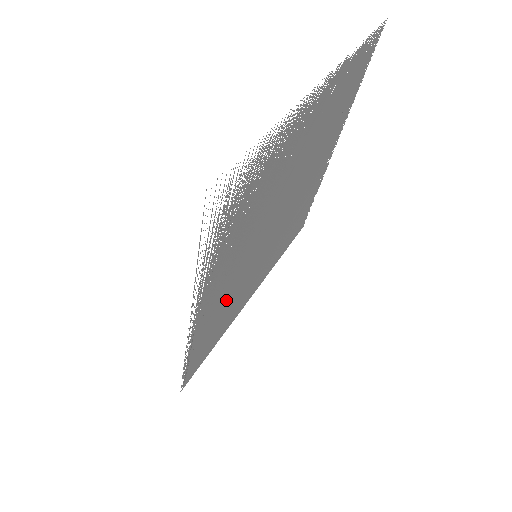
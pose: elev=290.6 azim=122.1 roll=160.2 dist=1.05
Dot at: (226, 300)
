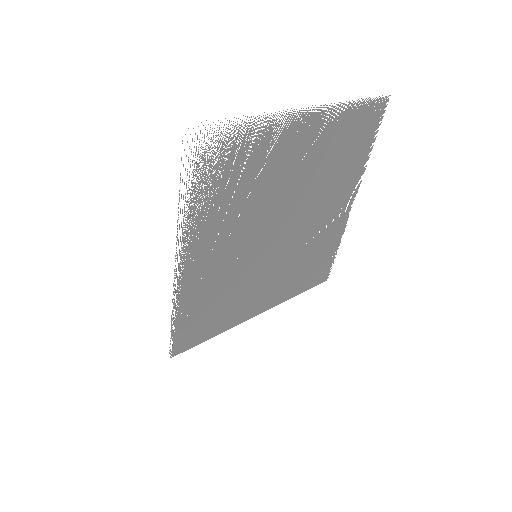
Dot at: (219, 277)
